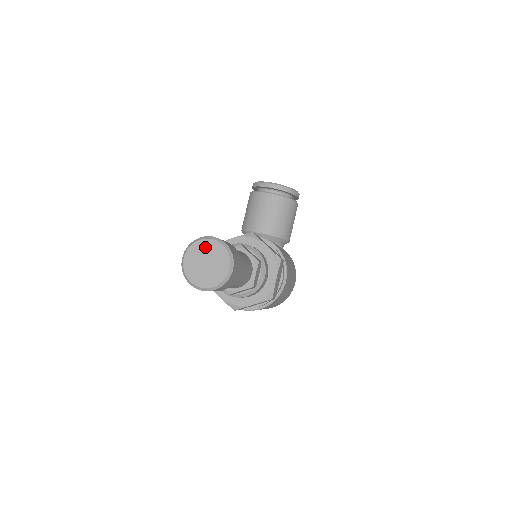
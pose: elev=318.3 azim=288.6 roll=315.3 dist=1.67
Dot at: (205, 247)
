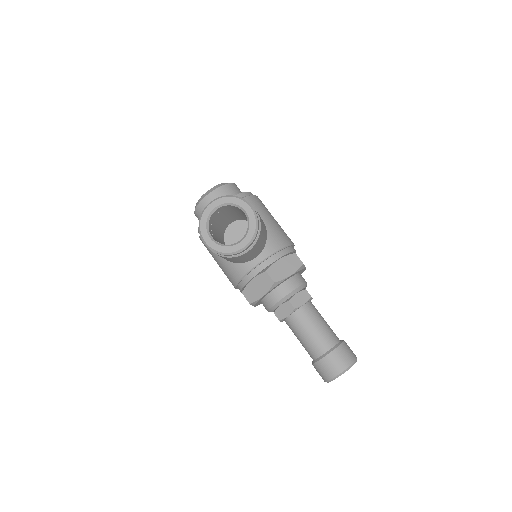
Dot at: occluded
